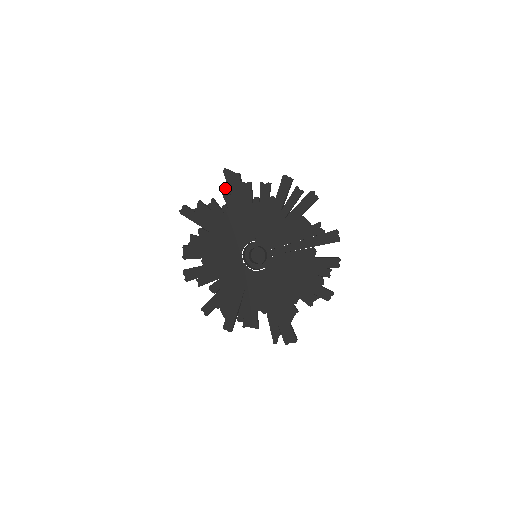
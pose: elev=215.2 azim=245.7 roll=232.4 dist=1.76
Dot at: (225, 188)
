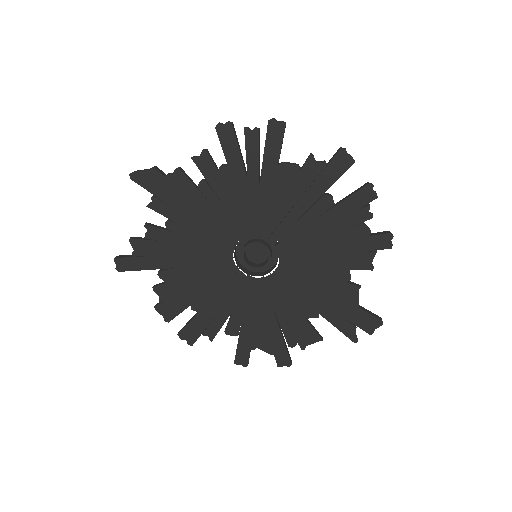
Dot at: occluded
